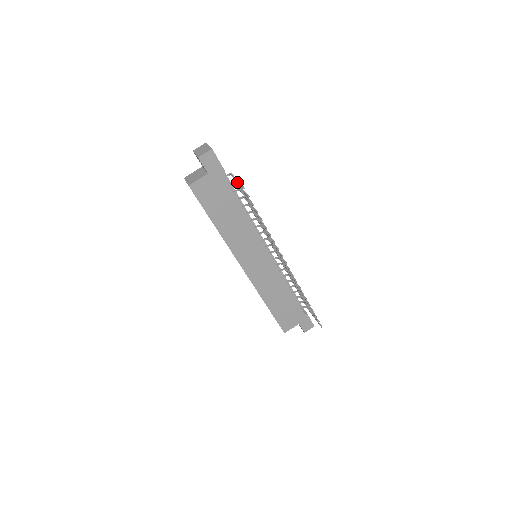
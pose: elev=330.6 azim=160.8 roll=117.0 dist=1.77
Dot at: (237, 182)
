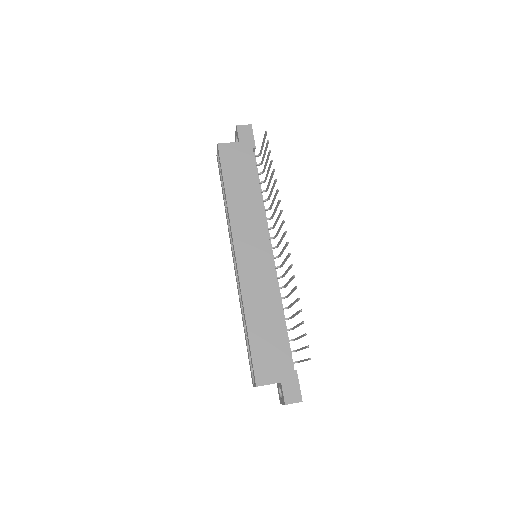
Dot at: (263, 142)
